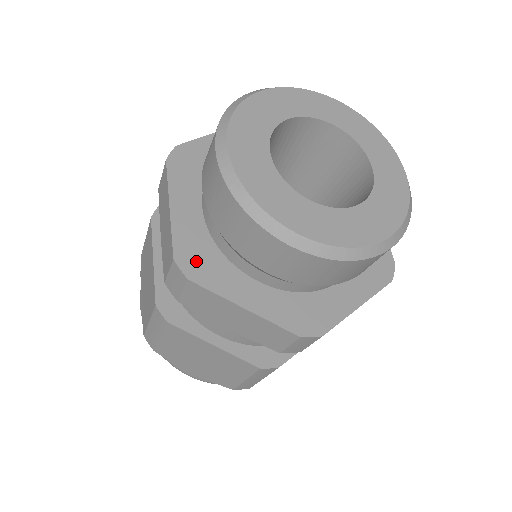
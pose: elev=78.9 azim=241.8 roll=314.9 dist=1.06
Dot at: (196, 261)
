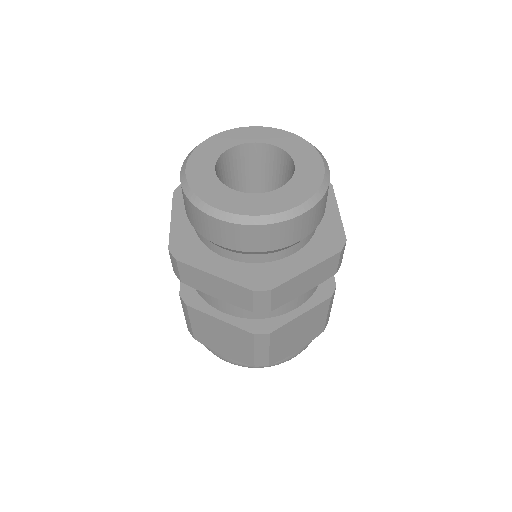
Dot at: occluded
